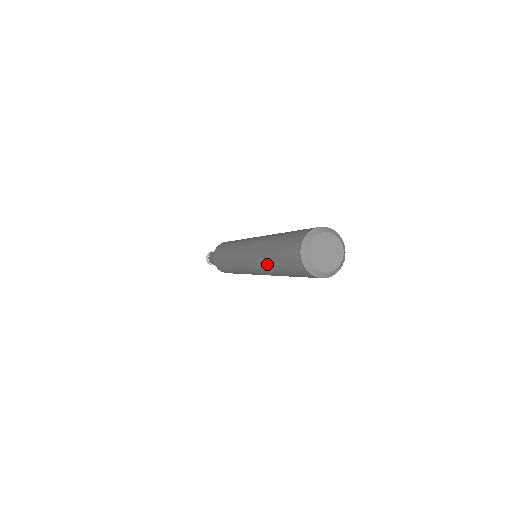
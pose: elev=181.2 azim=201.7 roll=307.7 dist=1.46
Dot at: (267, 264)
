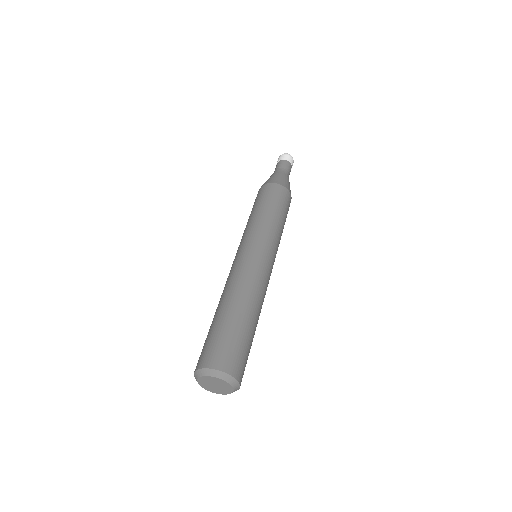
Dot at: occluded
